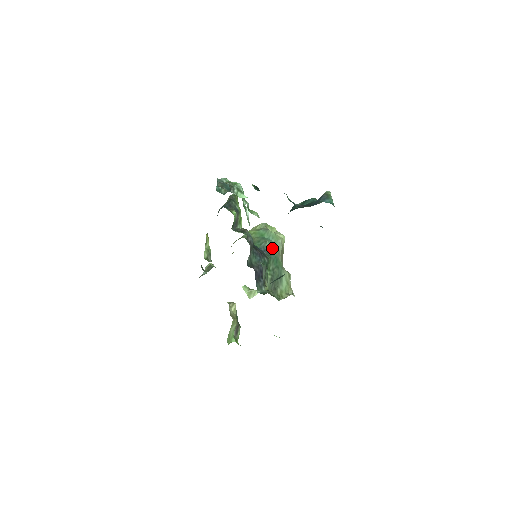
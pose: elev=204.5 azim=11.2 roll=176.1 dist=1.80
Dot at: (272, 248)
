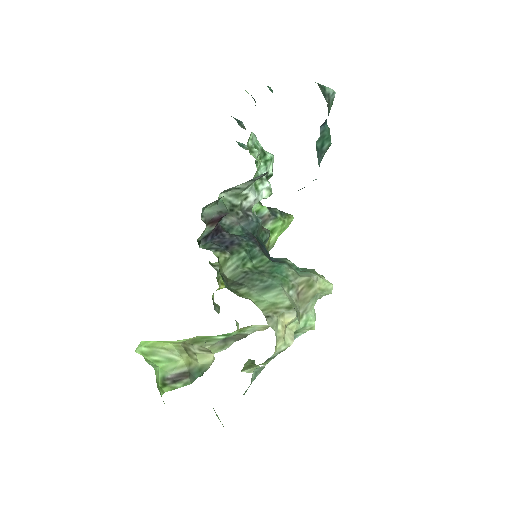
Dot at: (289, 265)
